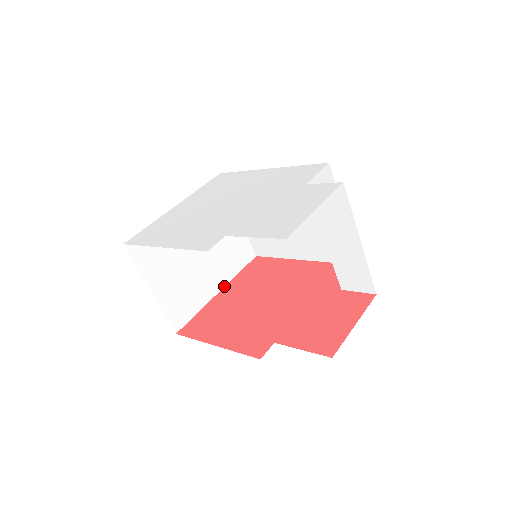
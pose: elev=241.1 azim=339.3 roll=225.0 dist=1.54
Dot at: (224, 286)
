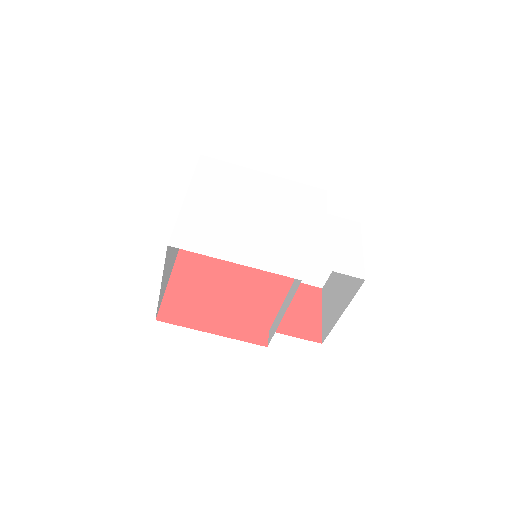
Dot at: (174, 263)
